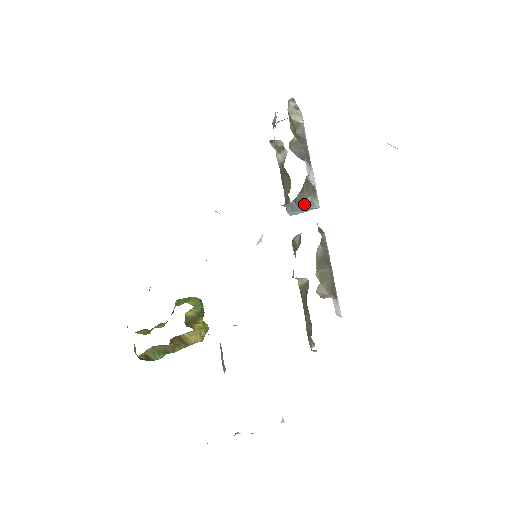
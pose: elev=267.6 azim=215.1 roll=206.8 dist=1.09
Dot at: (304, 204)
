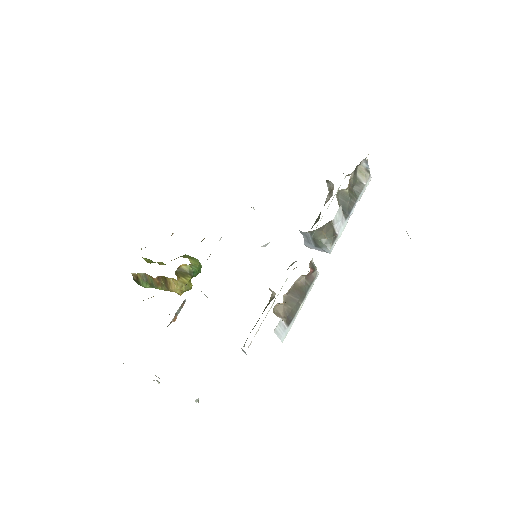
Dot at: (319, 242)
